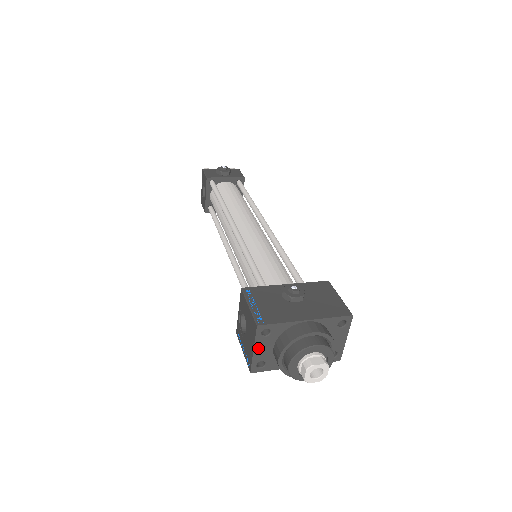
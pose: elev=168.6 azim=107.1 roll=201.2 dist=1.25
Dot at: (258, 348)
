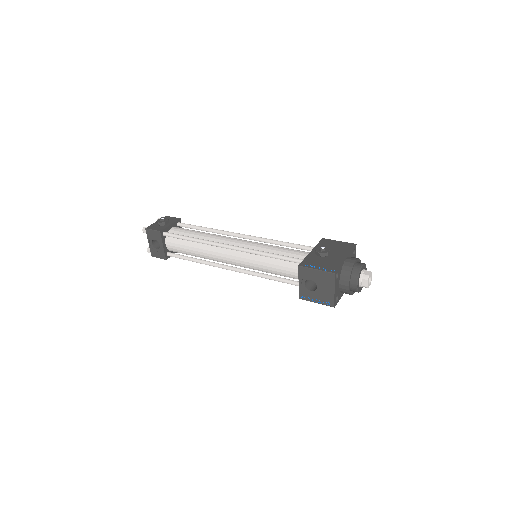
Dot at: (335, 288)
